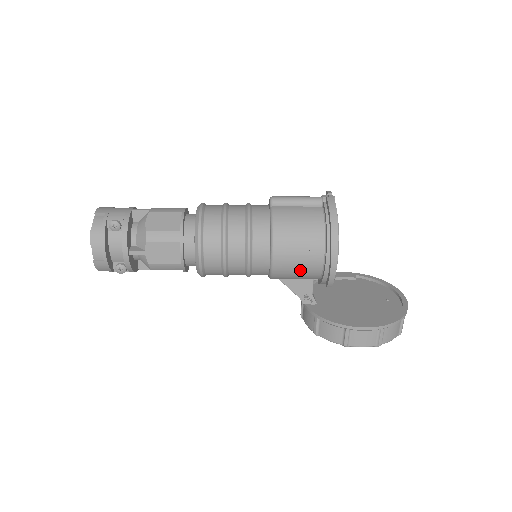
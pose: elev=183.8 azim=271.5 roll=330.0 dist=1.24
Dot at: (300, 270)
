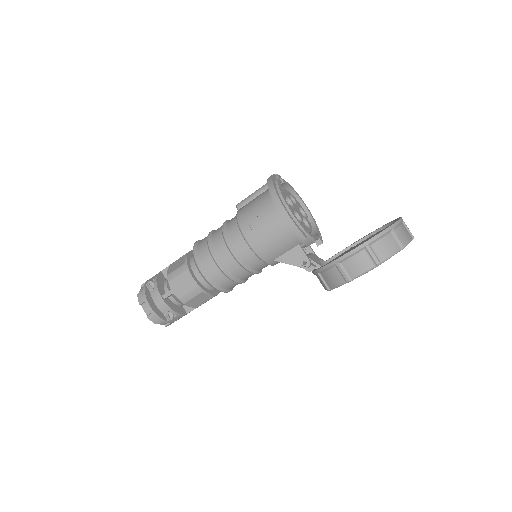
Dot at: (274, 239)
